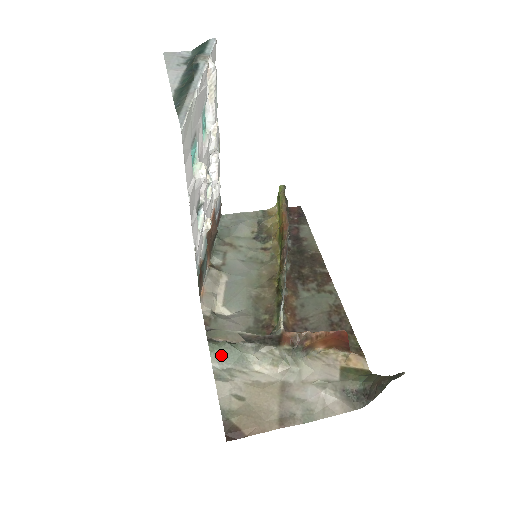
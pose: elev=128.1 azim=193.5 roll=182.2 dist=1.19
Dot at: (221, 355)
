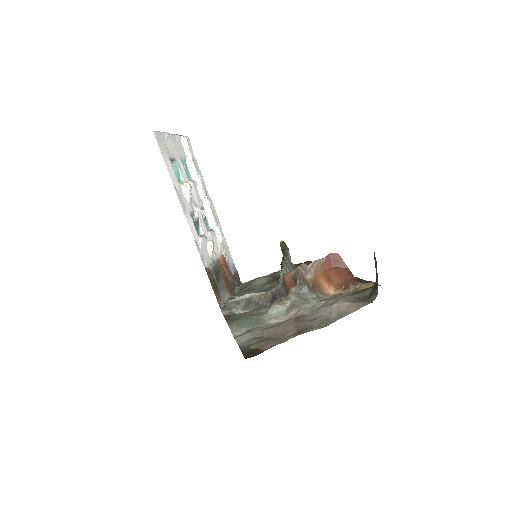
Dot at: (239, 325)
